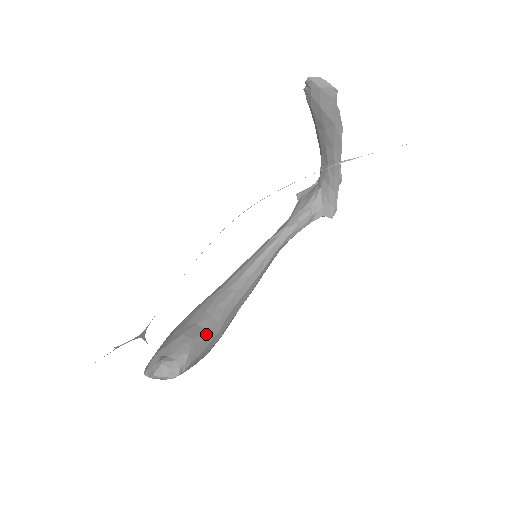
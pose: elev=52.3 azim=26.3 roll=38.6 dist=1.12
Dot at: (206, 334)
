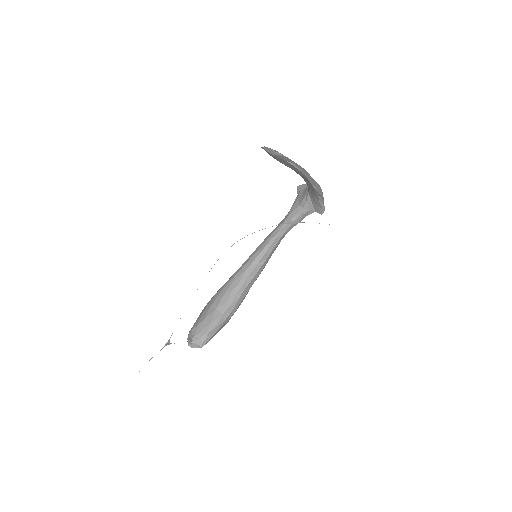
Dot at: (221, 317)
